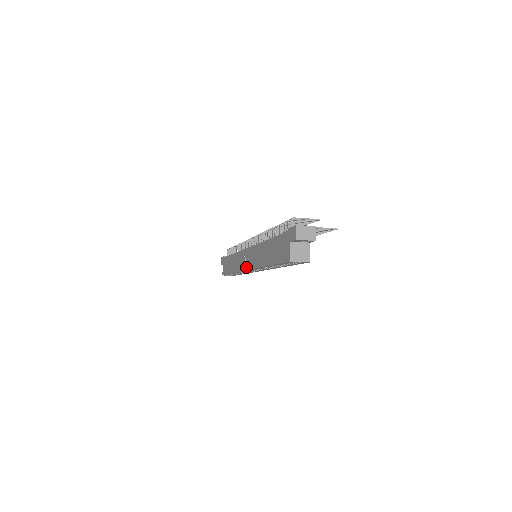
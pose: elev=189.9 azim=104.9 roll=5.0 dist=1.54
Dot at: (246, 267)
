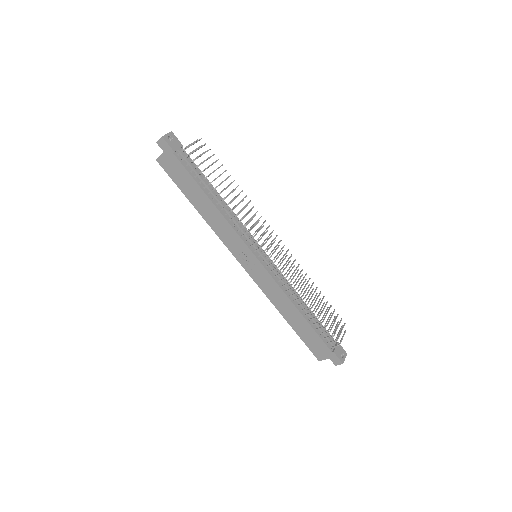
Dot at: (244, 265)
